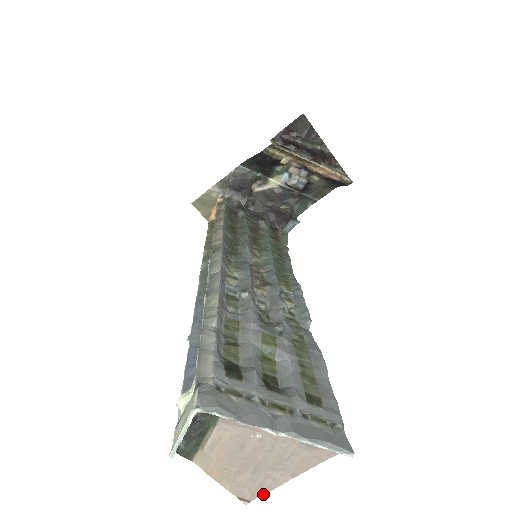
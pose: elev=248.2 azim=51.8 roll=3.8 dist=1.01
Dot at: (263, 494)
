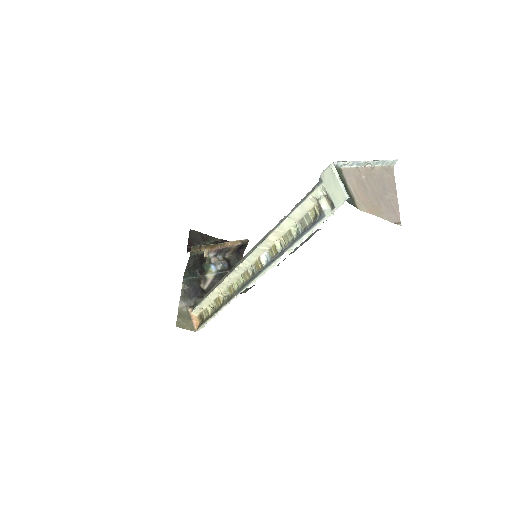
Dot at: (399, 214)
